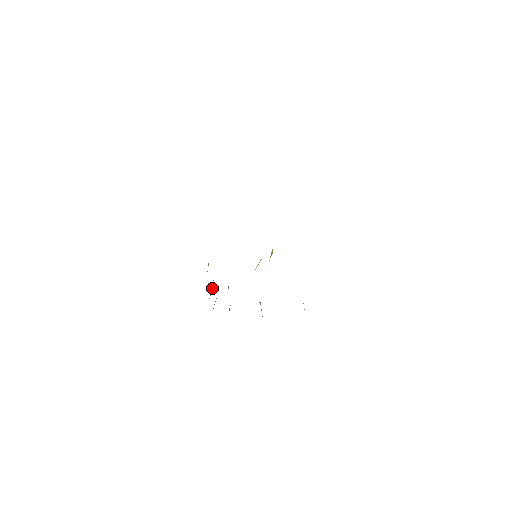
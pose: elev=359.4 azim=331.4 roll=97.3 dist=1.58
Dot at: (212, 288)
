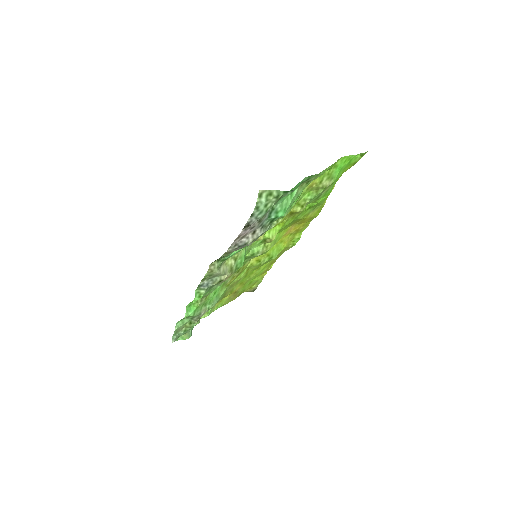
Dot at: occluded
